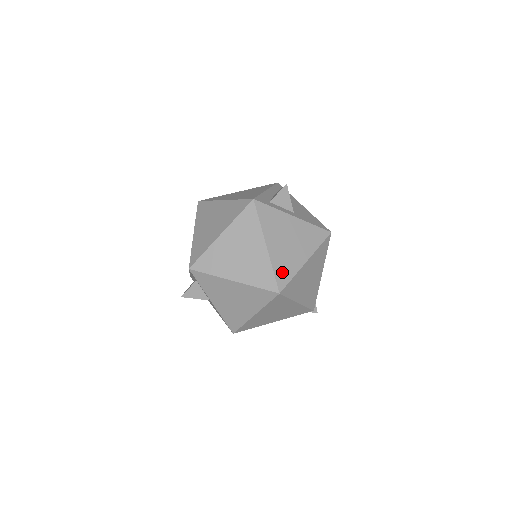
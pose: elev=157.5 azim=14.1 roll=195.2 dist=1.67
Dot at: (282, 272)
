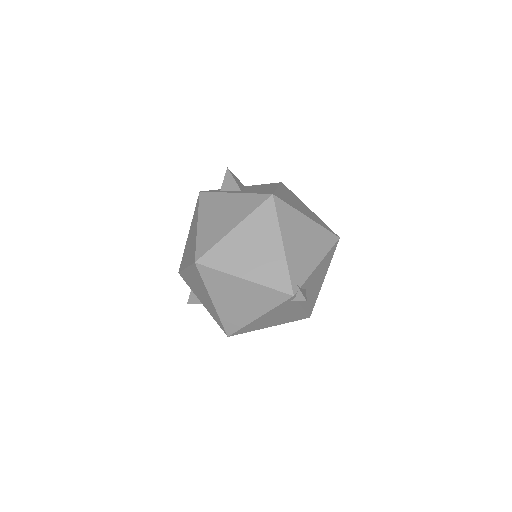
Dot at: (204, 243)
